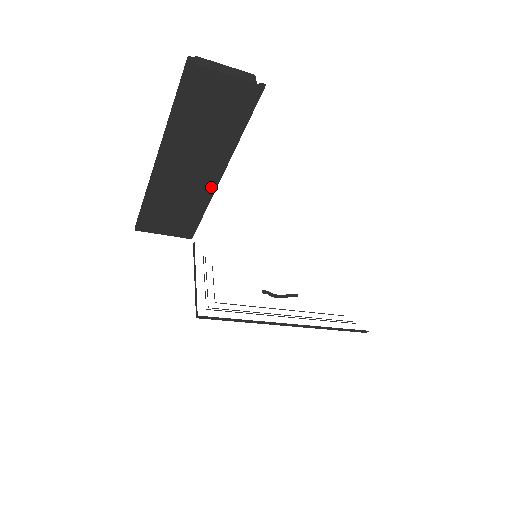
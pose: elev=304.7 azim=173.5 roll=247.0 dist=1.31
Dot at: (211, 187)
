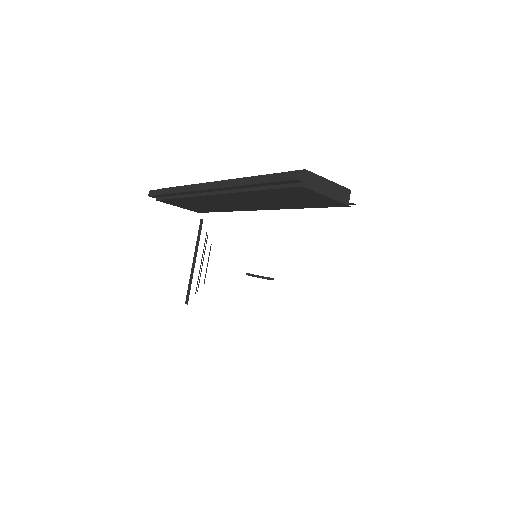
Dot at: (247, 210)
